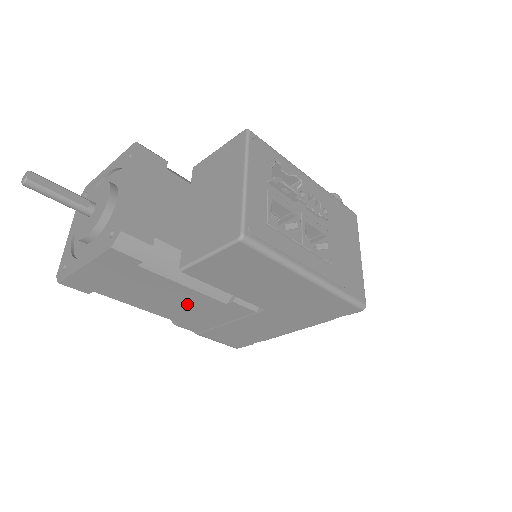
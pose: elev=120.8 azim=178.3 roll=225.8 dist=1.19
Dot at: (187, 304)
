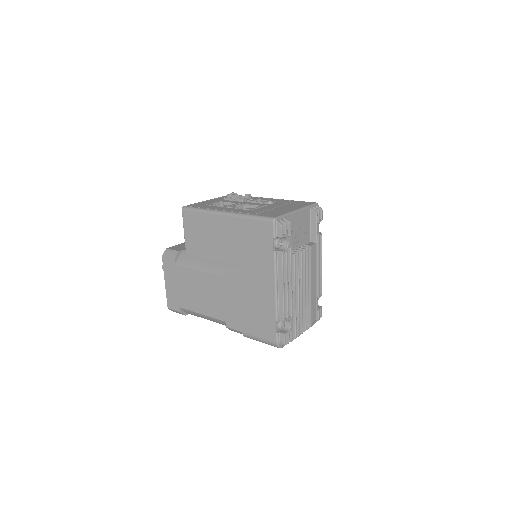
Dot at: (212, 291)
